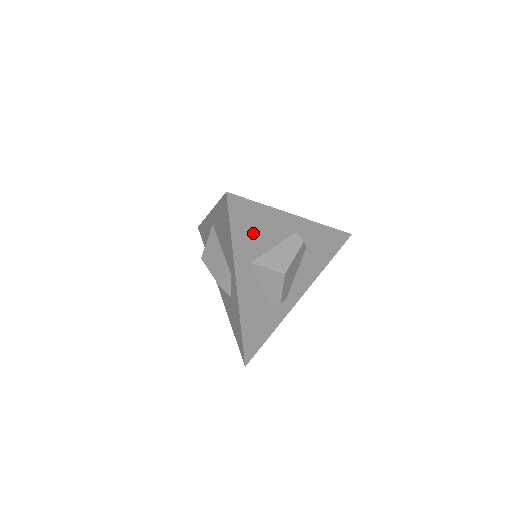
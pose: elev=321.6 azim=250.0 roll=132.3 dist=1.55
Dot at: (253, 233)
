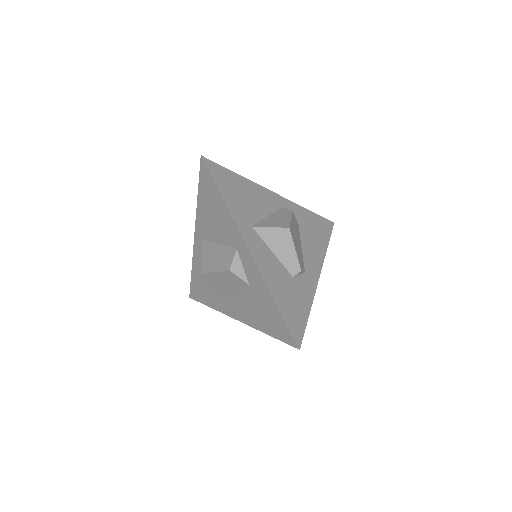
Dot at: (241, 198)
